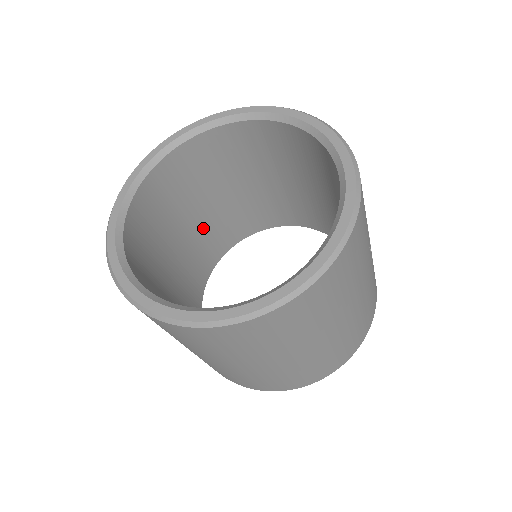
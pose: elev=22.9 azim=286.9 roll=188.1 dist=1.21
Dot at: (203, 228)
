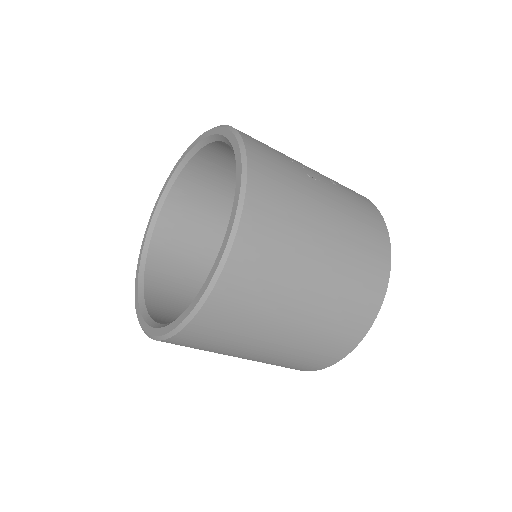
Dot at: occluded
